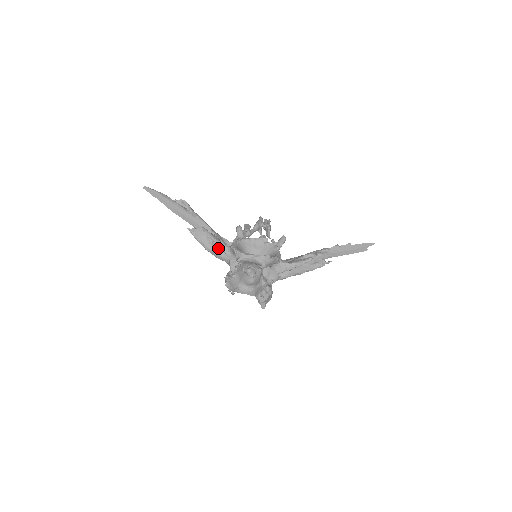
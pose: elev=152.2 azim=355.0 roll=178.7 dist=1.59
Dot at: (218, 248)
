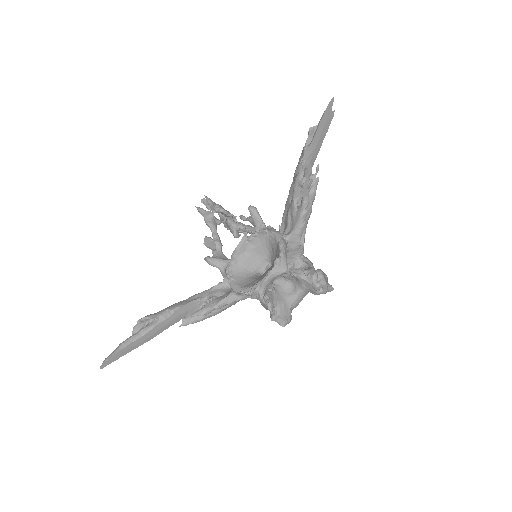
Dot at: occluded
